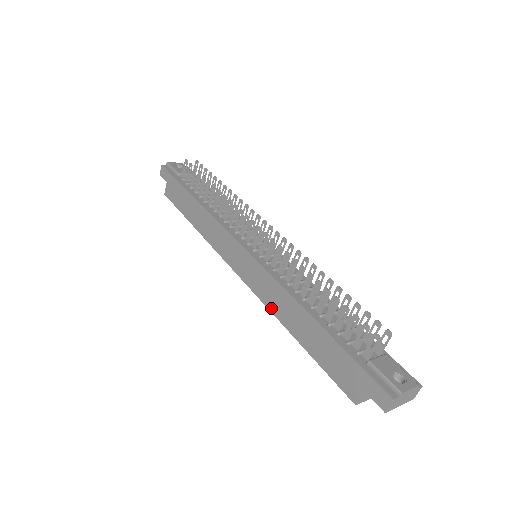
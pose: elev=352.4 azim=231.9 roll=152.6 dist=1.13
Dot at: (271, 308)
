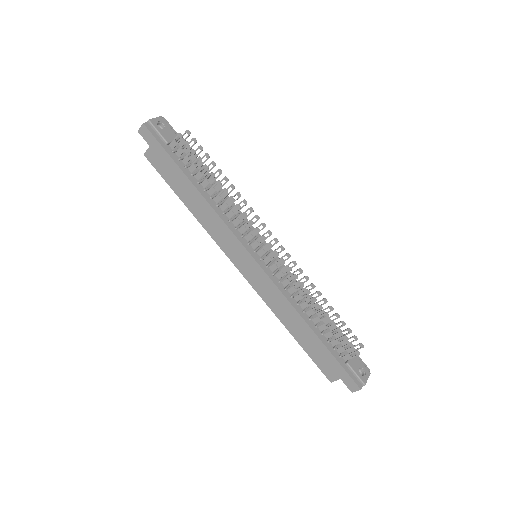
Dot at: (272, 308)
